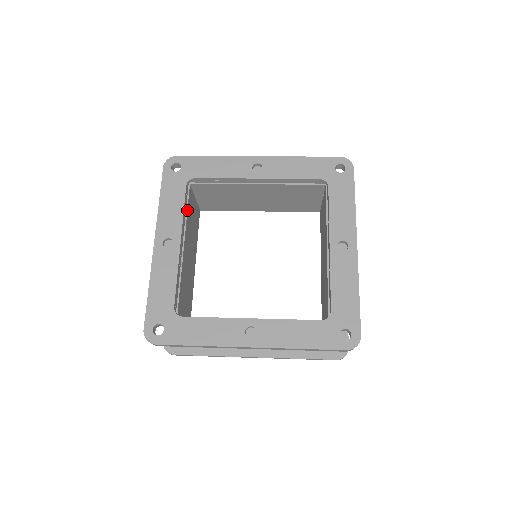
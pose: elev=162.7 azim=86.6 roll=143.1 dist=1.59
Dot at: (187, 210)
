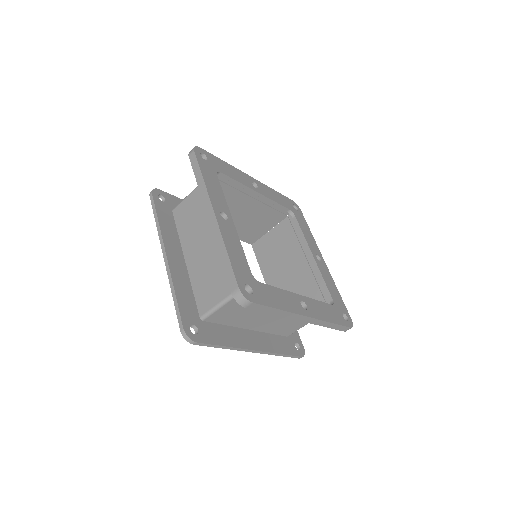
Dot at: occluded
